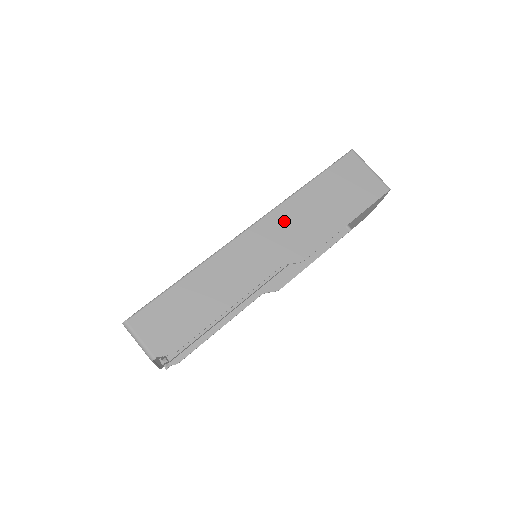
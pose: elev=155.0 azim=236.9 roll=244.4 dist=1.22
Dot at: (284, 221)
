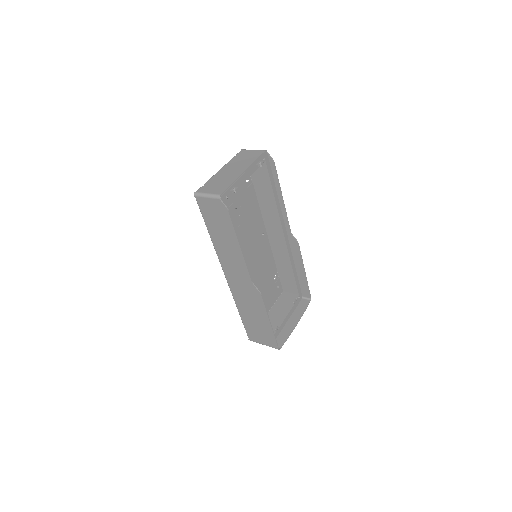
Dot at: (278, 245)
